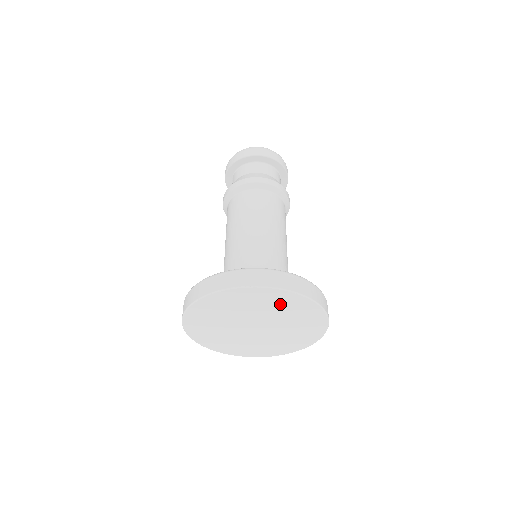
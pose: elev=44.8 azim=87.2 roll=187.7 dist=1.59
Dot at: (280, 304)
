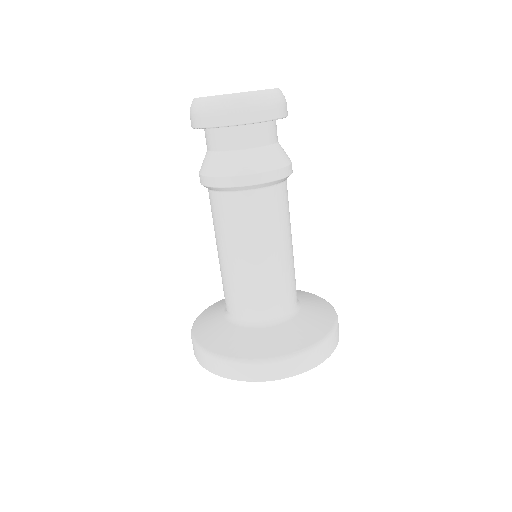
Dot at: occluded
